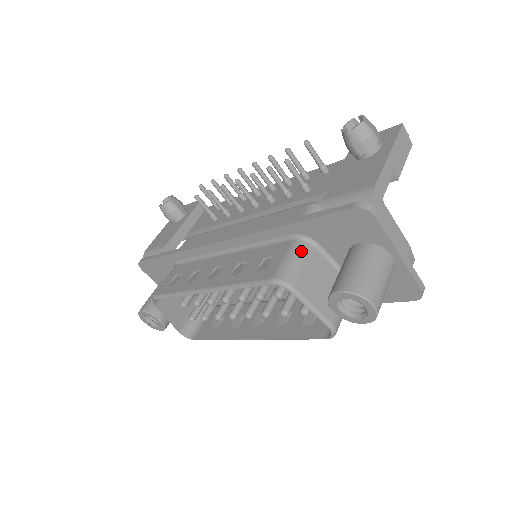
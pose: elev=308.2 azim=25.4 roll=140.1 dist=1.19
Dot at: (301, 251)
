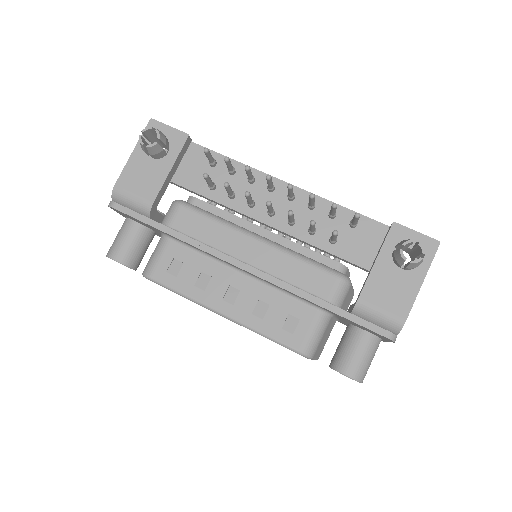
Dot at: (324, 325)
